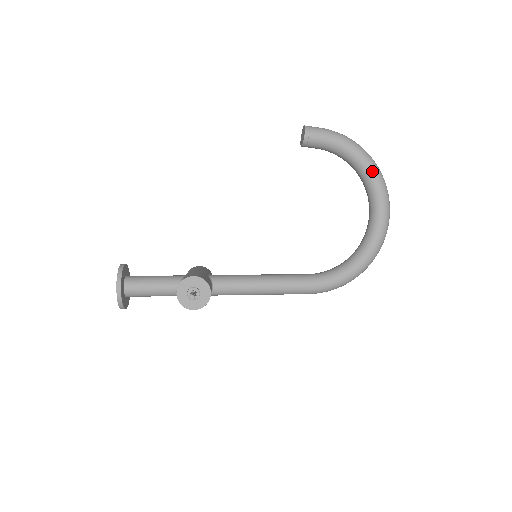
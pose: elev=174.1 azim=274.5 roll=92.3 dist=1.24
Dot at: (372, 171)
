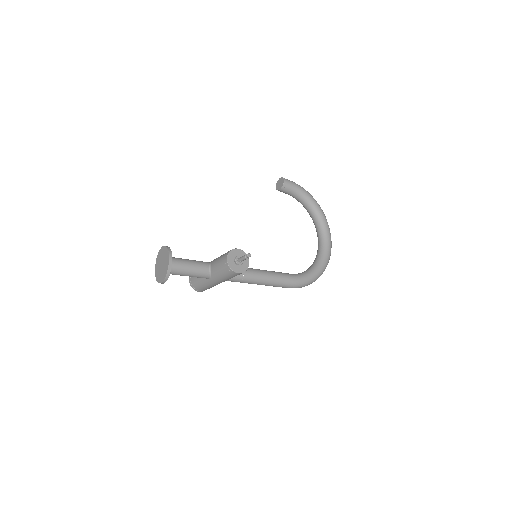
Dot at: (321, 212)
